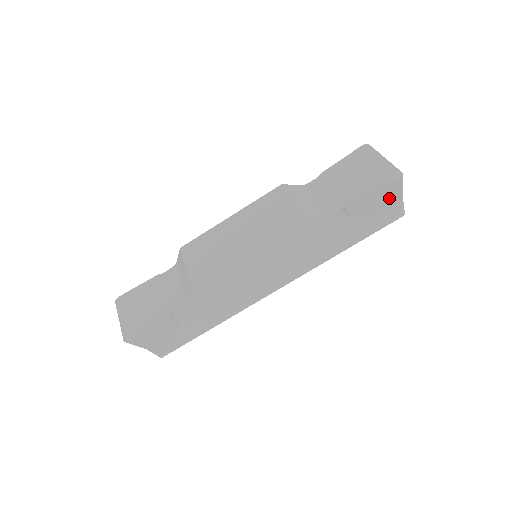
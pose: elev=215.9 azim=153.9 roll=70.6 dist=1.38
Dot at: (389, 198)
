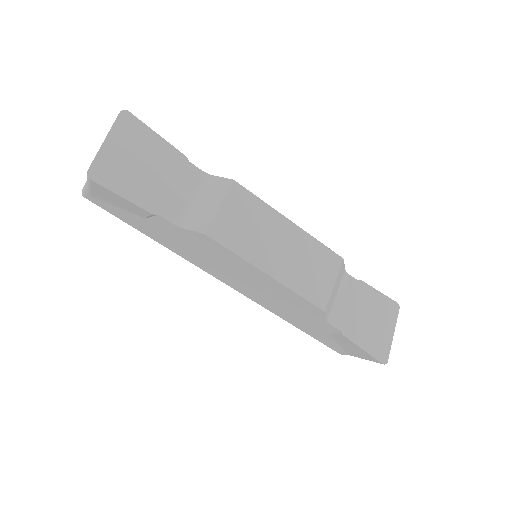
Dot at: (359, 354)
